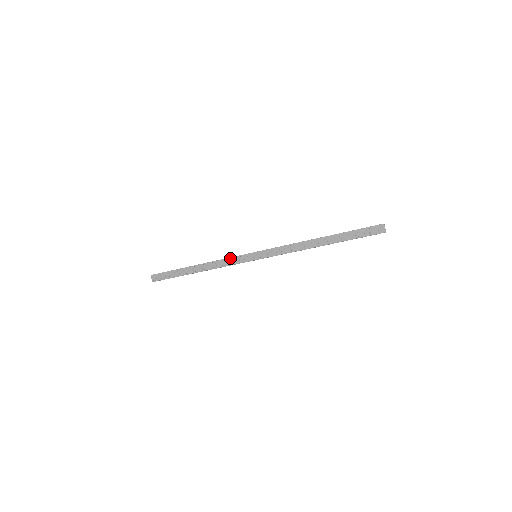
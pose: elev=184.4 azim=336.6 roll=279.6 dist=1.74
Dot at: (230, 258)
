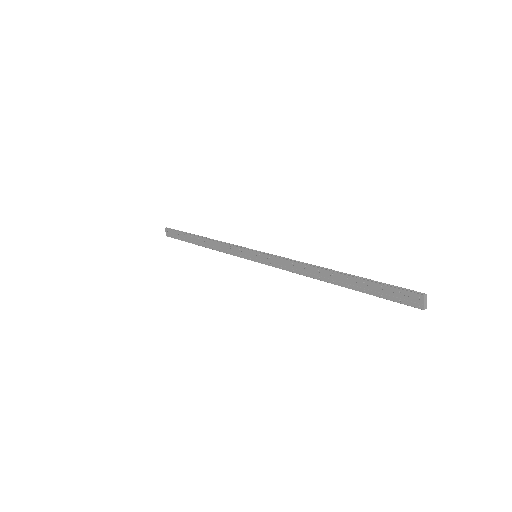
Dot at: (230, 246)
